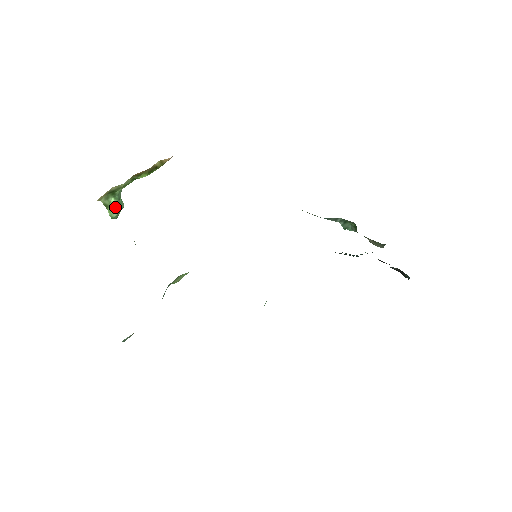
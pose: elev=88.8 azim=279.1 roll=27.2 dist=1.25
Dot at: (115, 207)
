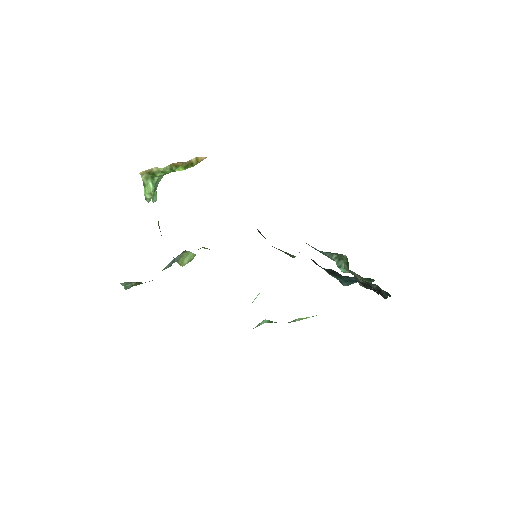
Dot at: (150, 190)
